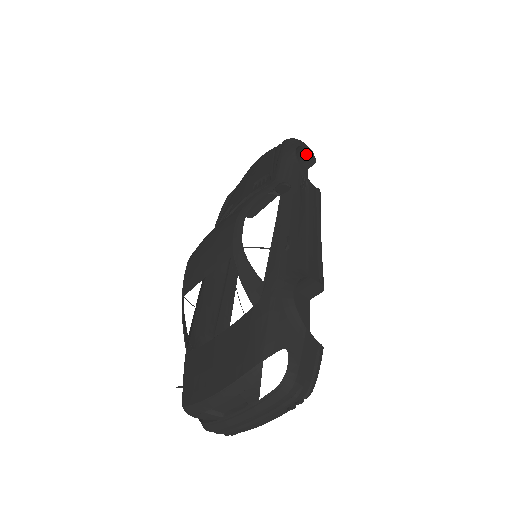
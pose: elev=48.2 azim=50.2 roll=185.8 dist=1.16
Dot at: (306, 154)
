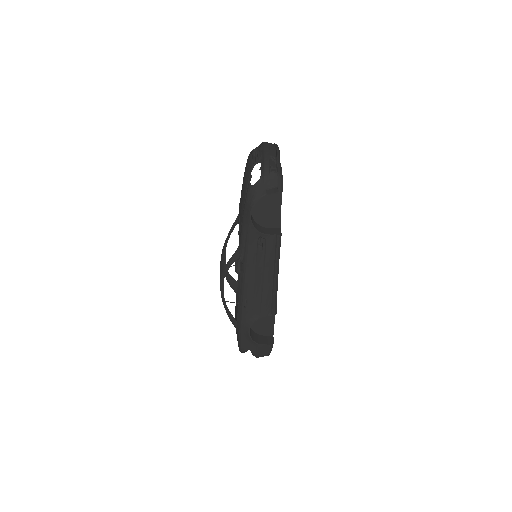
Dot at: (270, 193)
